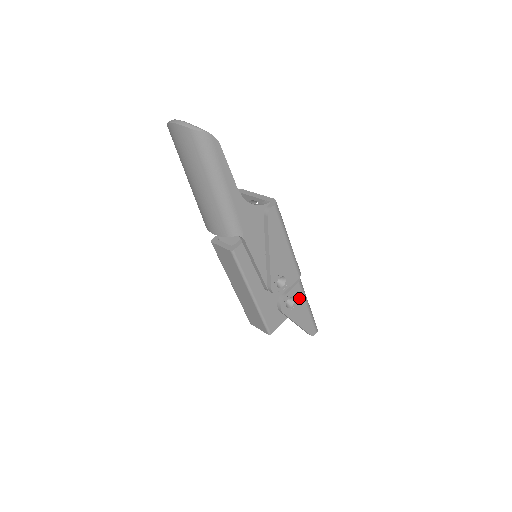
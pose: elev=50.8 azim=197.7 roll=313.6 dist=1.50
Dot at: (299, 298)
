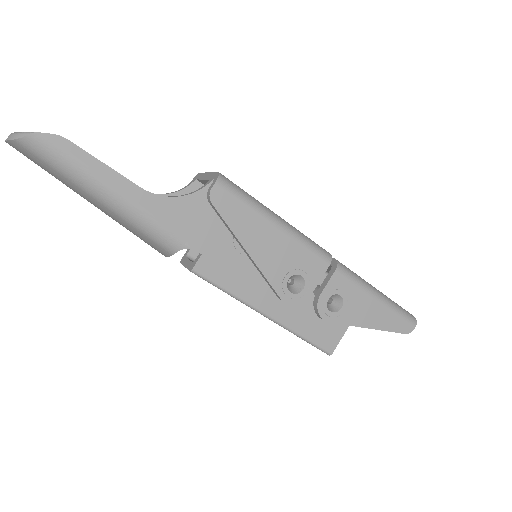
Dot at: (350, 291)
